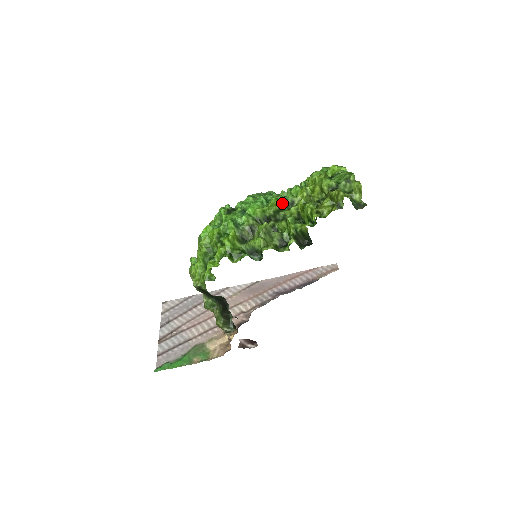
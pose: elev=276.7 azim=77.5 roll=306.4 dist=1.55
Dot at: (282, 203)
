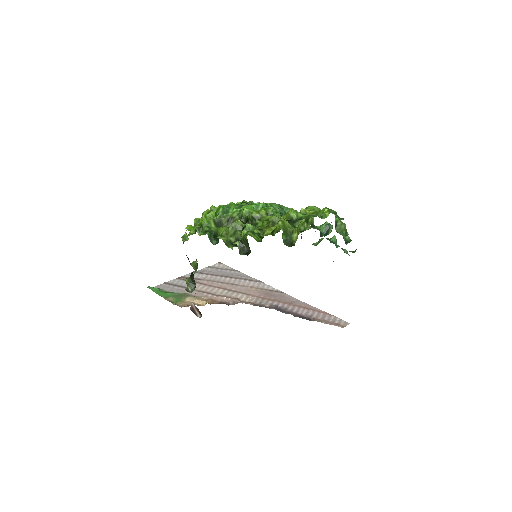
Dot at: (267, 215)
